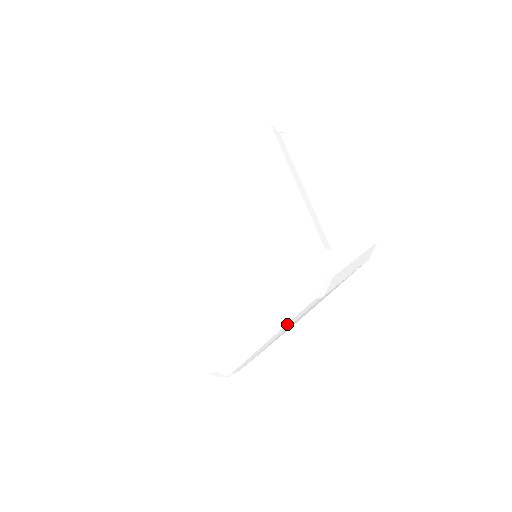
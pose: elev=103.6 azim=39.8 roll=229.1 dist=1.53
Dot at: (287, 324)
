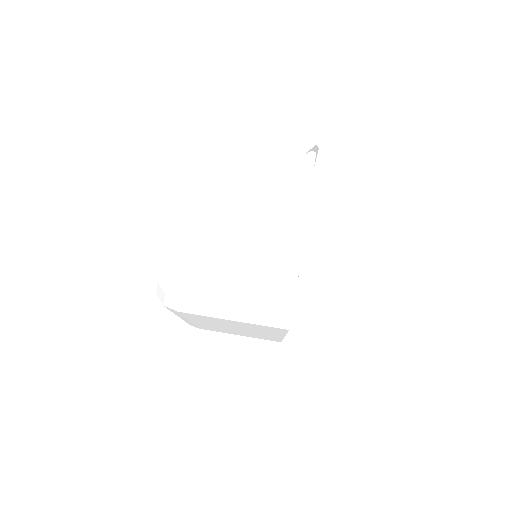
Dot at: (174, 313)
